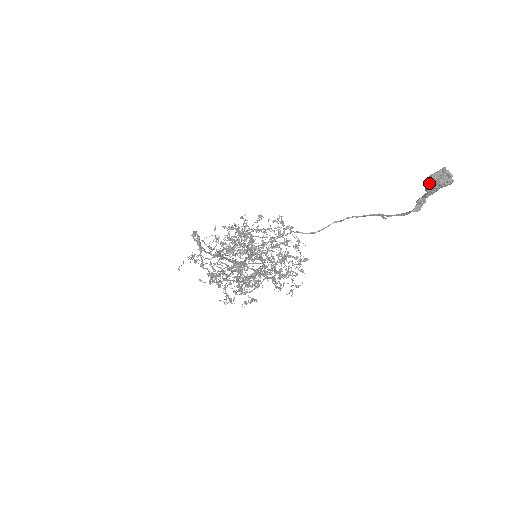
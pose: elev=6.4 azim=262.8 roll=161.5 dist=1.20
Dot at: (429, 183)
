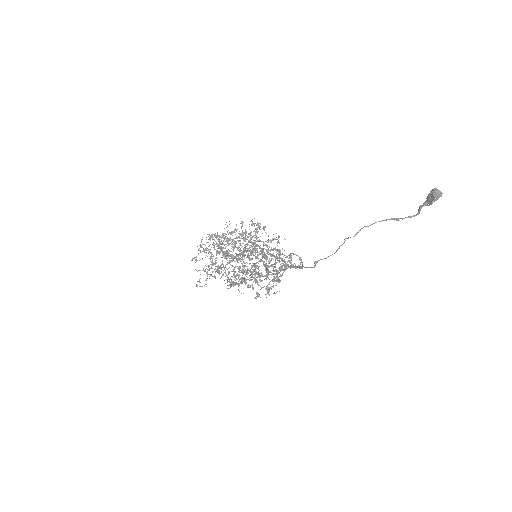
Dot at: occluded
